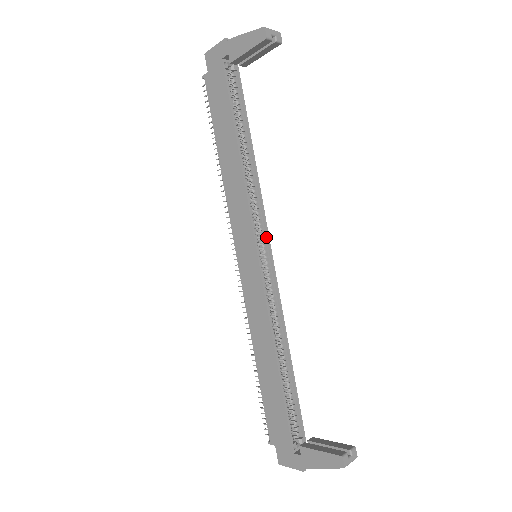
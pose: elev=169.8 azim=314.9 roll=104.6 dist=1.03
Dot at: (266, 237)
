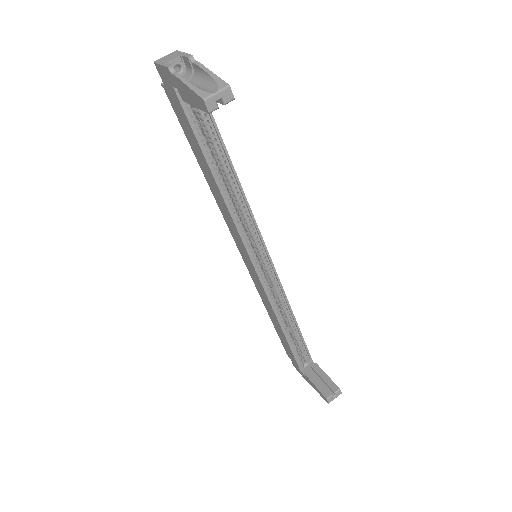
Dot at: (262, 245)
